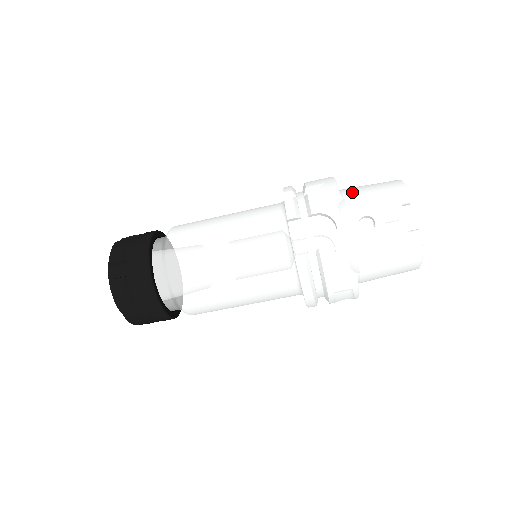
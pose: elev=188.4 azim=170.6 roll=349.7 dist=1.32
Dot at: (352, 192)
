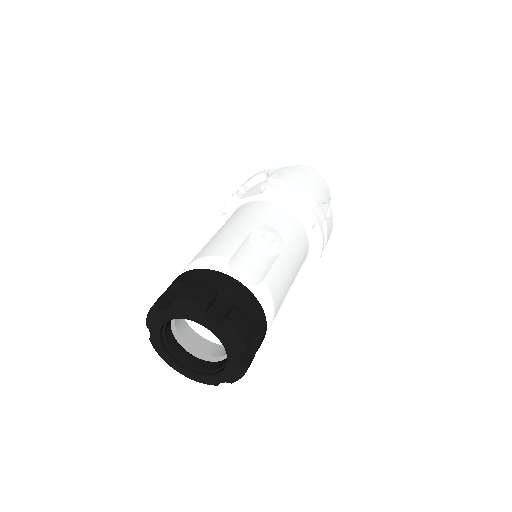
Dot at: occluded
